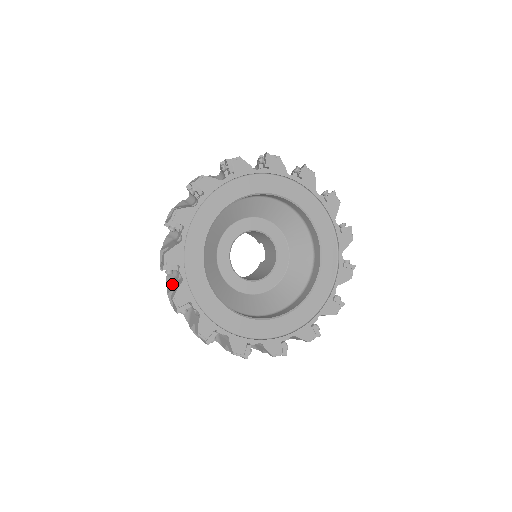
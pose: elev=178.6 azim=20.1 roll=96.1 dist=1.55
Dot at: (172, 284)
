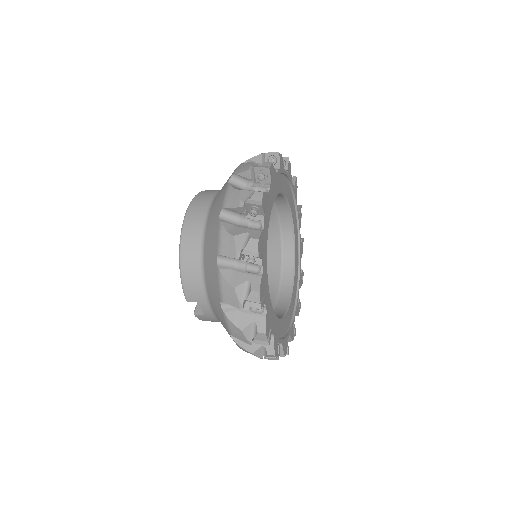
Dot at: (252, 343)
